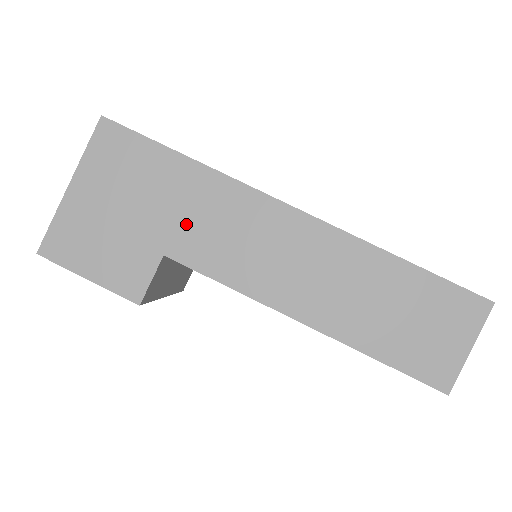
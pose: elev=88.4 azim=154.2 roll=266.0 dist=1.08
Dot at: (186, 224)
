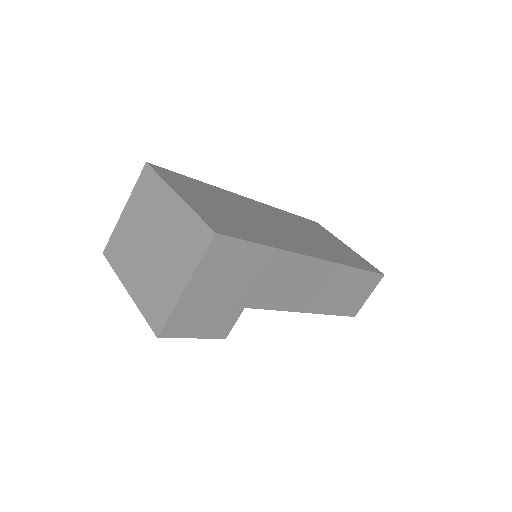
Dot at: (261, 287)
